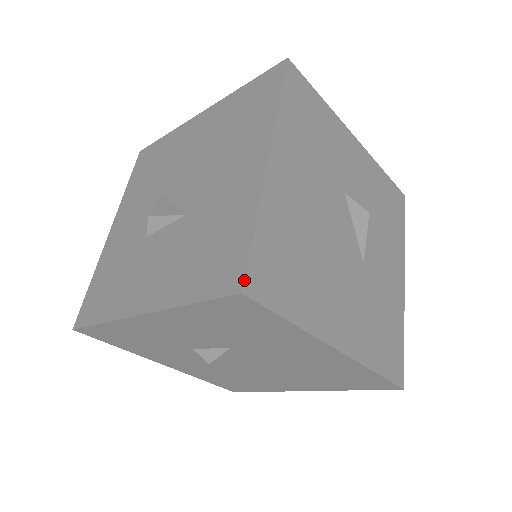
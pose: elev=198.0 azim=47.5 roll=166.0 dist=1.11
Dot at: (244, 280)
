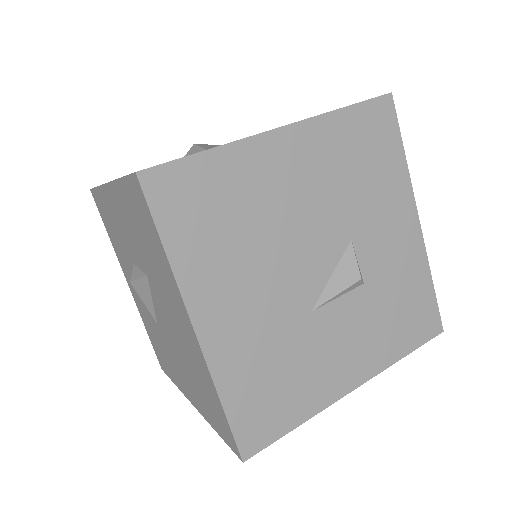
Dot at: (149, 168)
